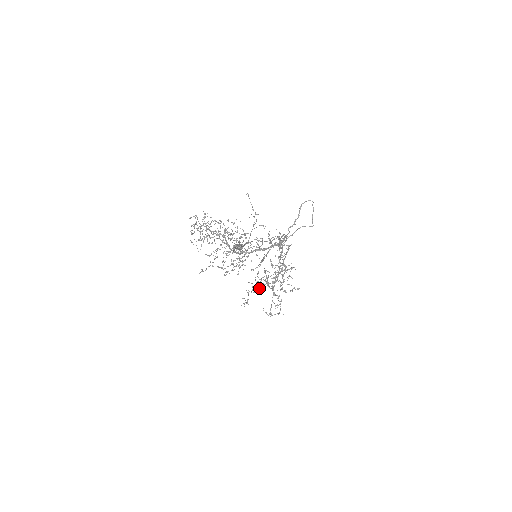
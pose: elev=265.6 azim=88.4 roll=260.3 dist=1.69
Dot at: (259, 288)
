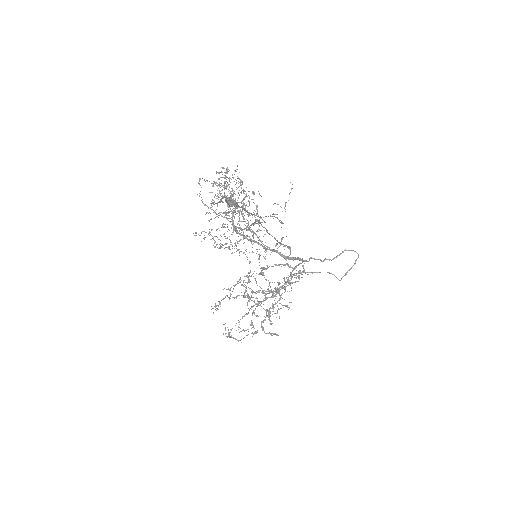
Dot at: (237, 296)
